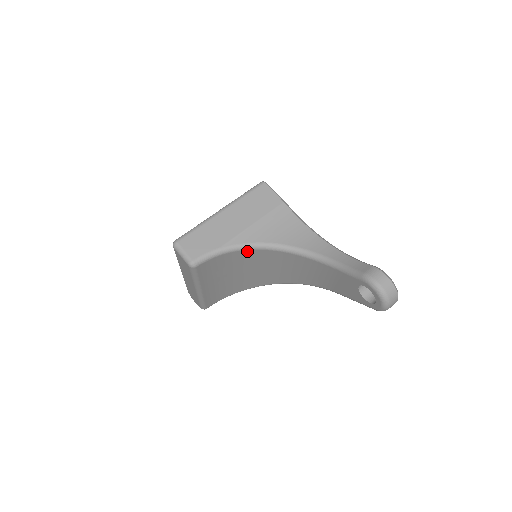
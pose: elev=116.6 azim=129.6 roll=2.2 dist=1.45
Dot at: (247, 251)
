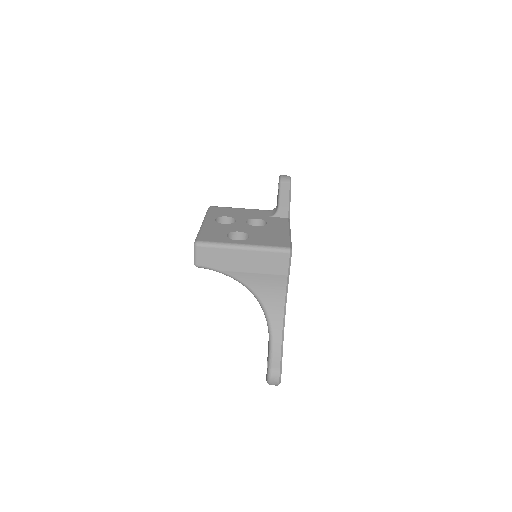
Dot at: occluded
